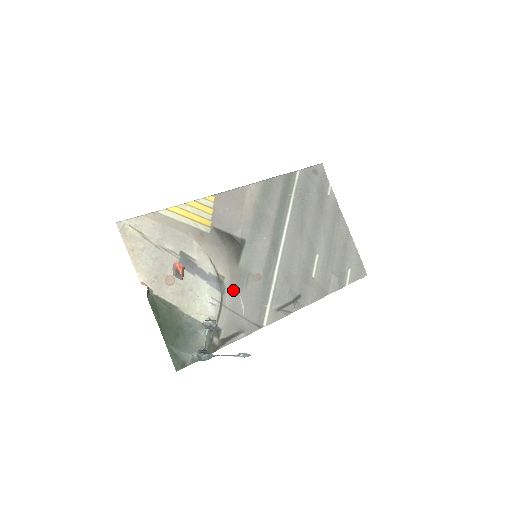
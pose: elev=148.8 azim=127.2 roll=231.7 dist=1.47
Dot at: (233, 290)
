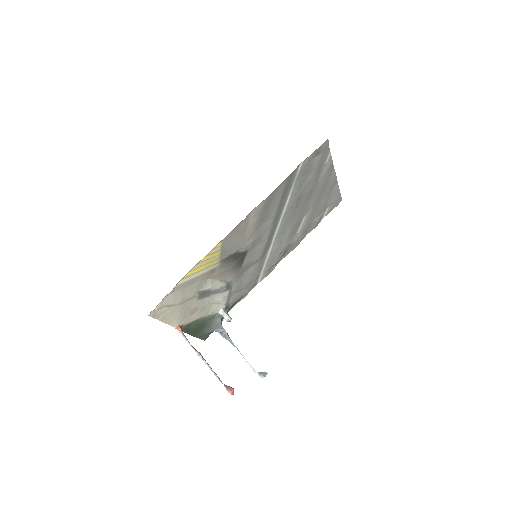
Dot at: (238, 282)
